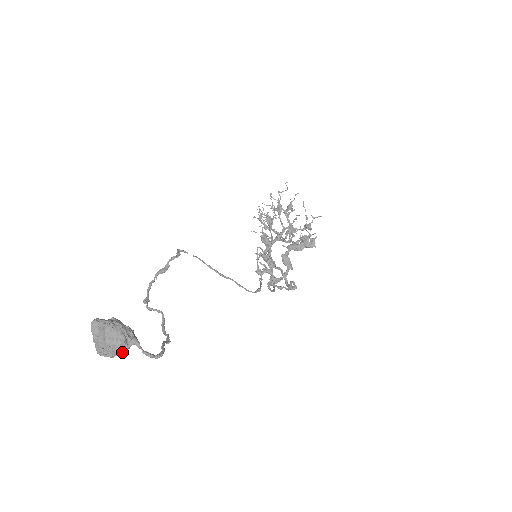
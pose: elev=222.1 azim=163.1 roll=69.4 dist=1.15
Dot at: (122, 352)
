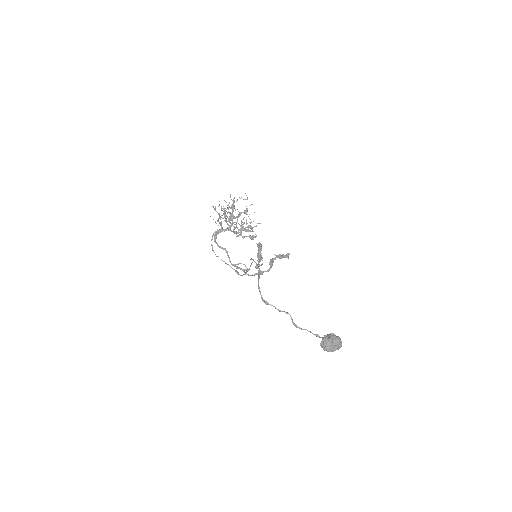
Dot at: occluded
